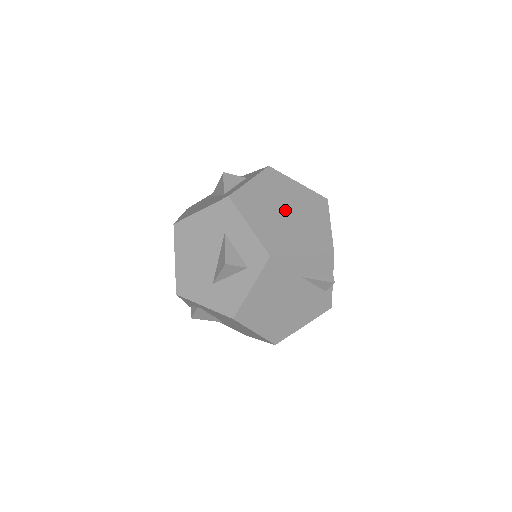
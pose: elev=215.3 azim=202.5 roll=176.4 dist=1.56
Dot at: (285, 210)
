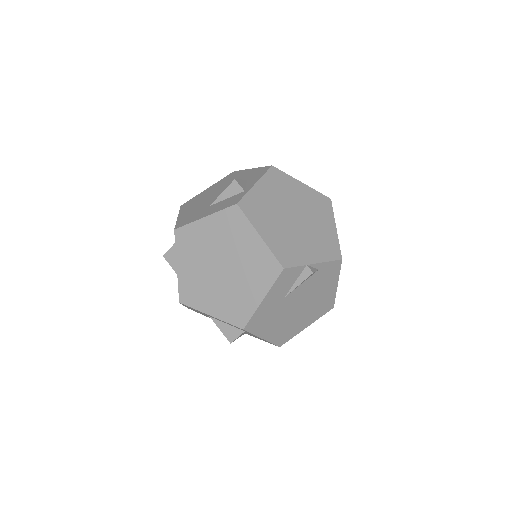
Dot at: (219, 267)
